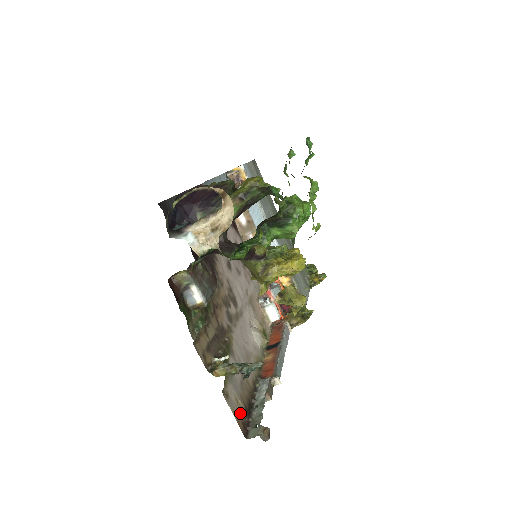
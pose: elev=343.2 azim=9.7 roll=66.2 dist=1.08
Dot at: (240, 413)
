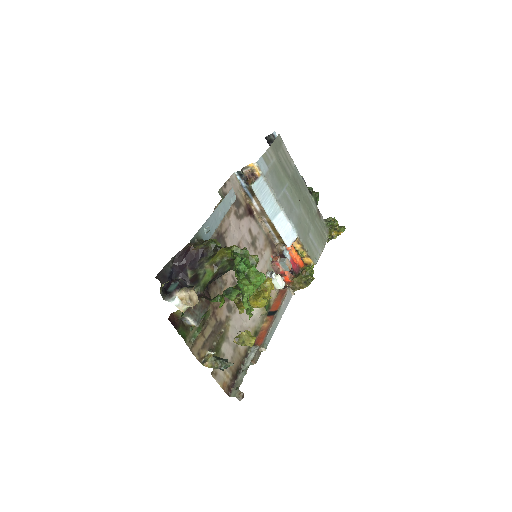
Dot at: (226, 381)
